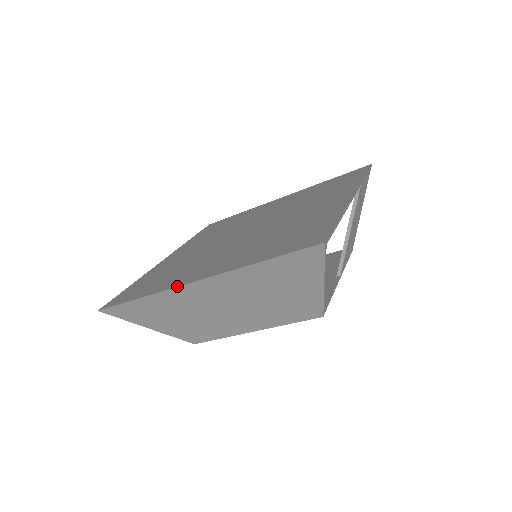
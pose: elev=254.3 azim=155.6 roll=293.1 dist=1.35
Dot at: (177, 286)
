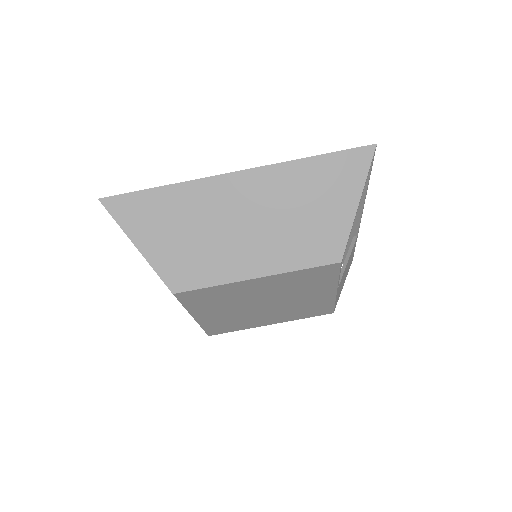
Dot at: (214, 176)
